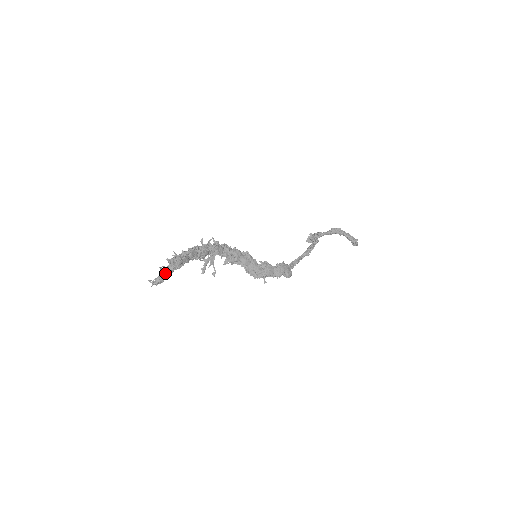
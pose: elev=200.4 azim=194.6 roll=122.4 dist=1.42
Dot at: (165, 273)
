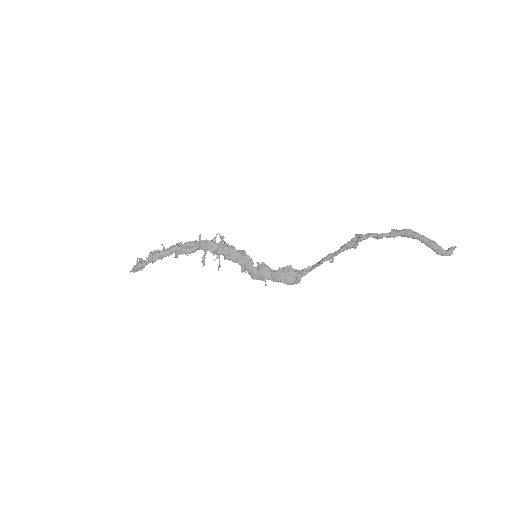
Dot at: (138, 264)
